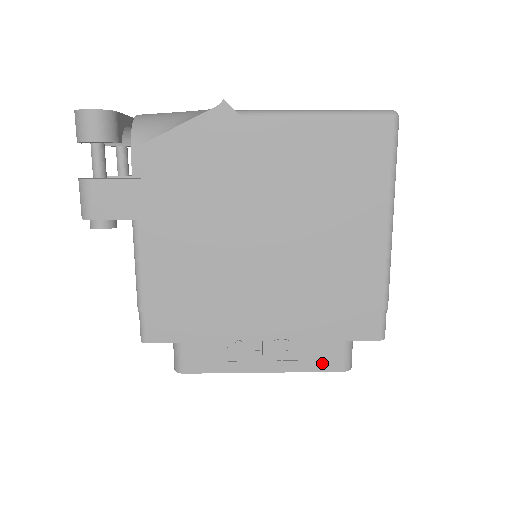
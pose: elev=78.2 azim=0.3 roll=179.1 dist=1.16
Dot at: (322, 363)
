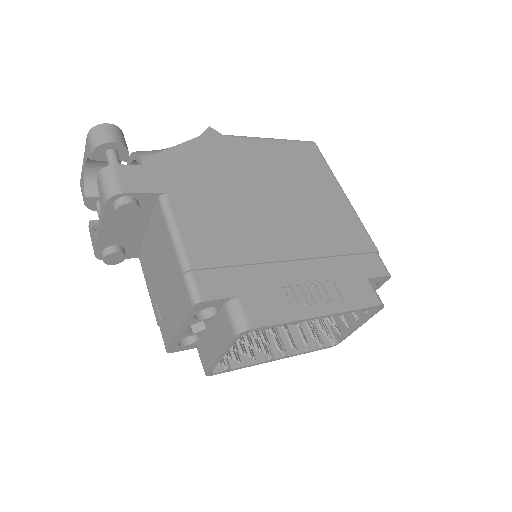
Dot at: (362, 300)
